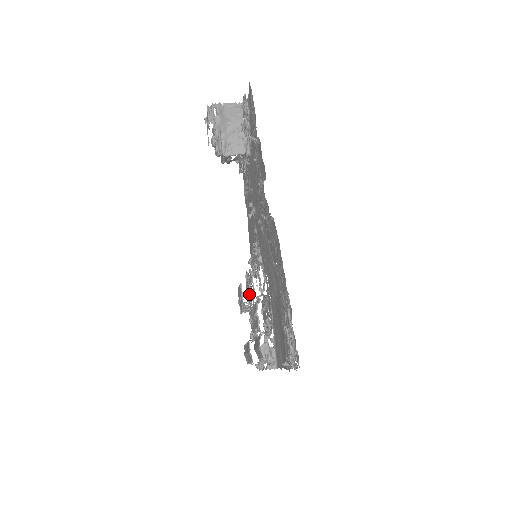
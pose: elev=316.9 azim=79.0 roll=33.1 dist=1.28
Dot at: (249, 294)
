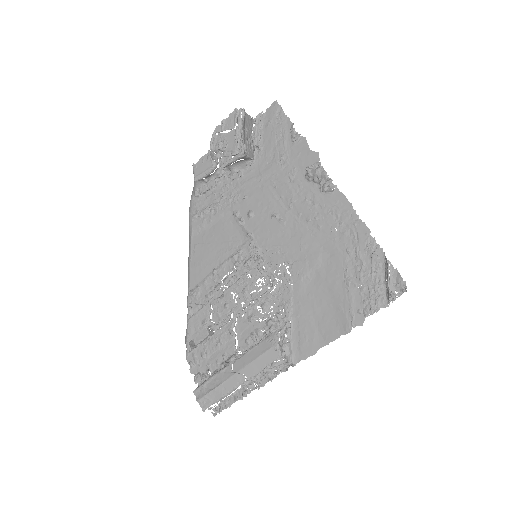
Dot at: (233, 306)
